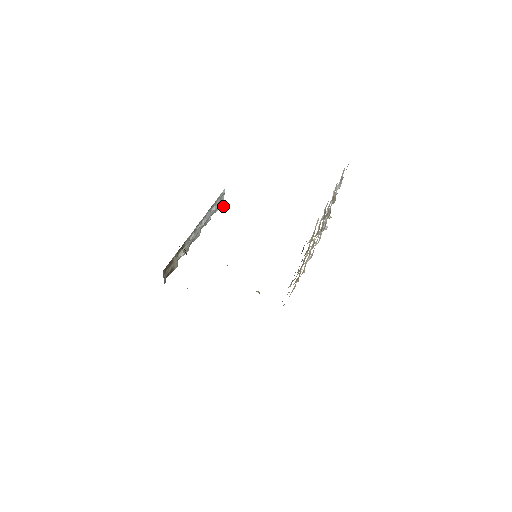
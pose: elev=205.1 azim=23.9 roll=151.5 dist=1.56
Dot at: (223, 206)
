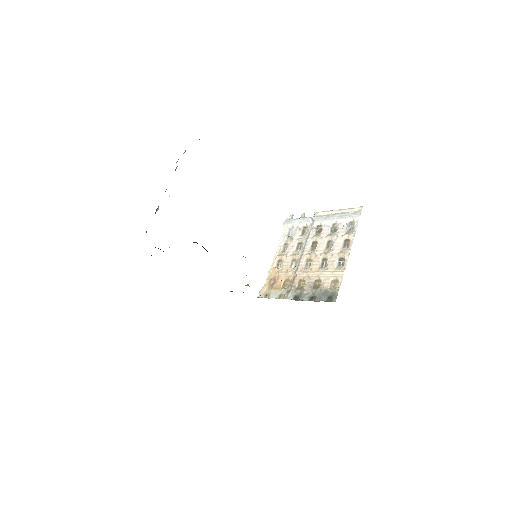
Dot at: occluded
